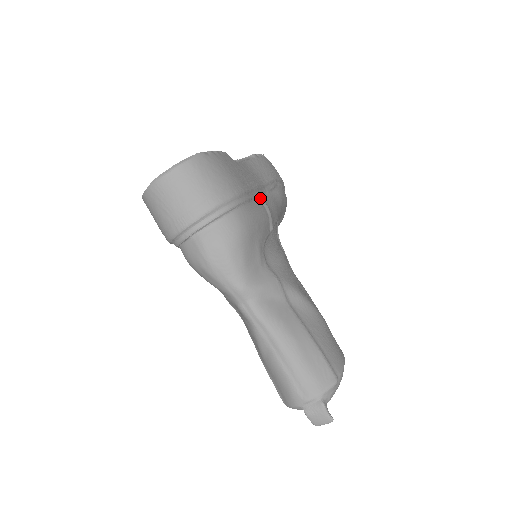
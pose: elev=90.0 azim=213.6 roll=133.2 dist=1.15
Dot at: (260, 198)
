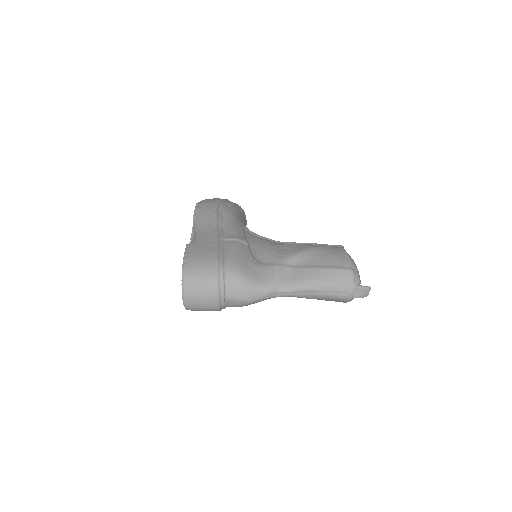
Dot at: (224, 239)
